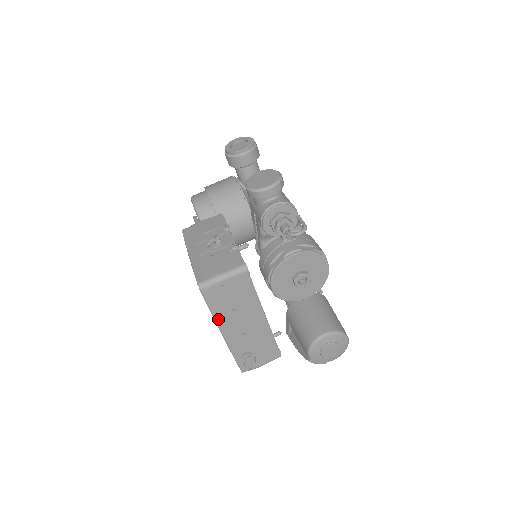
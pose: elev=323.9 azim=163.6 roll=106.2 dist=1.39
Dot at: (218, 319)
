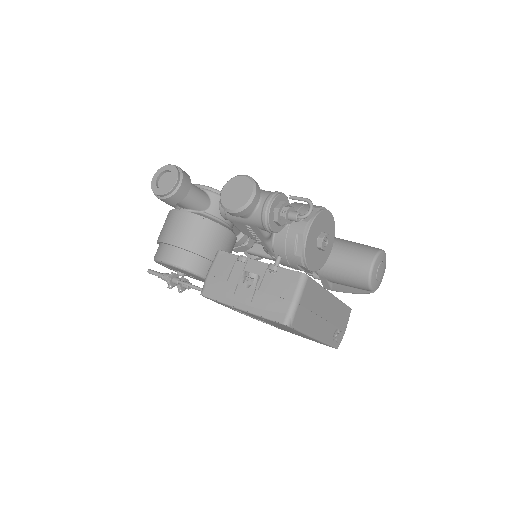
Dot at: (309, 332)
